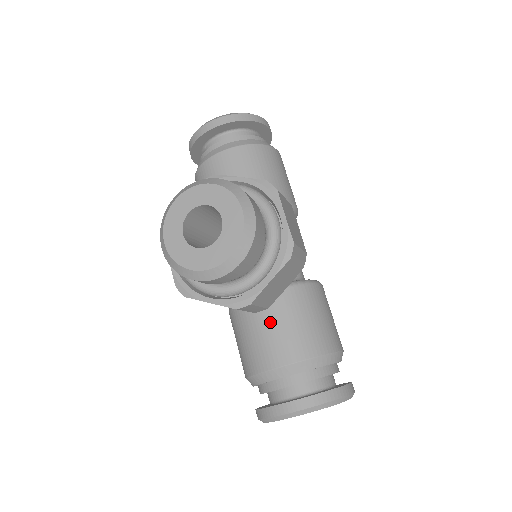
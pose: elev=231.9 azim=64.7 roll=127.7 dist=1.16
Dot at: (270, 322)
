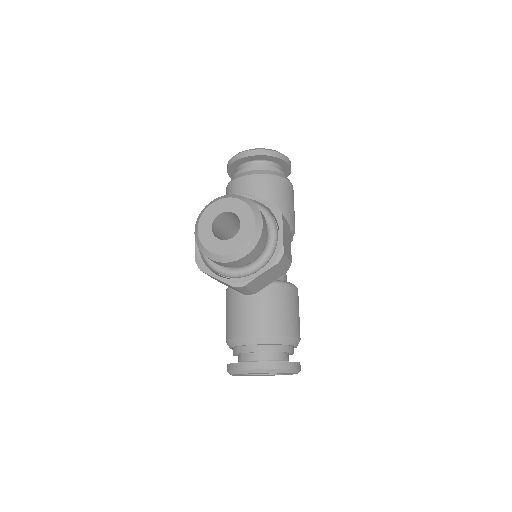
Dot at: (254, 304)
